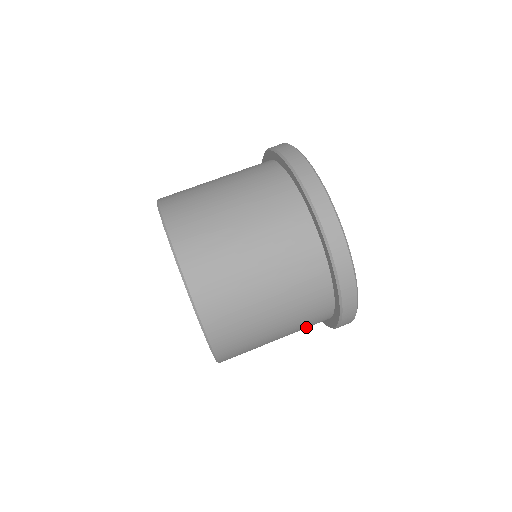
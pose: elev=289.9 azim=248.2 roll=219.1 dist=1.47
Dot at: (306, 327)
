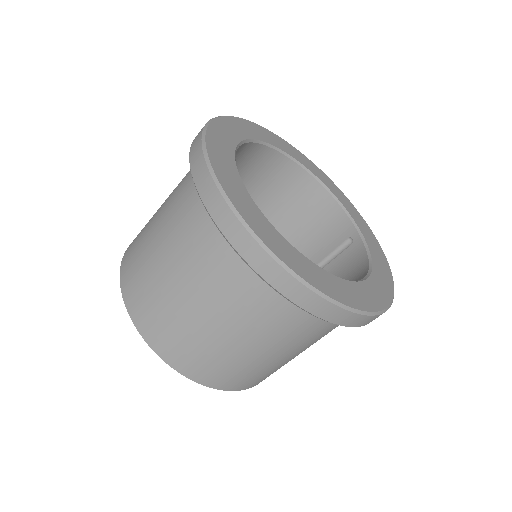
Dot at: occluded
